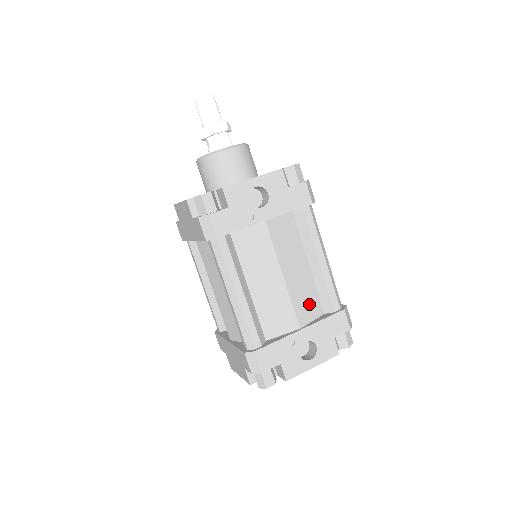
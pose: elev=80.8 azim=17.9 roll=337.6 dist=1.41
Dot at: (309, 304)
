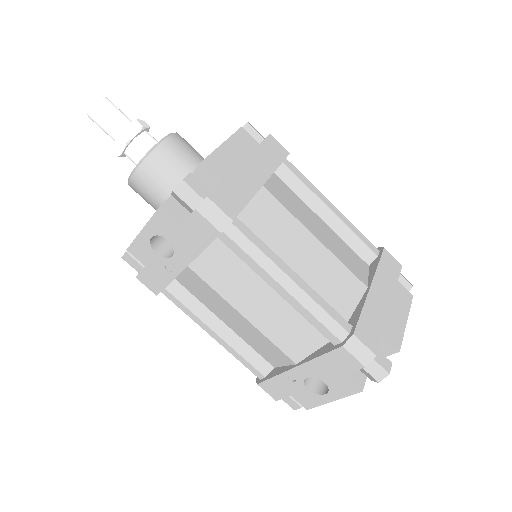
Dot at: (299, 336)
